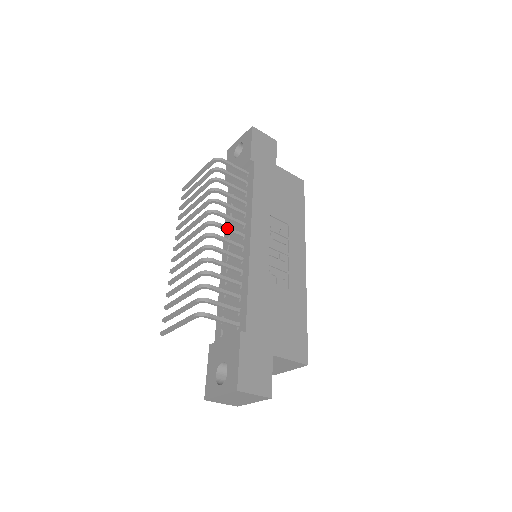
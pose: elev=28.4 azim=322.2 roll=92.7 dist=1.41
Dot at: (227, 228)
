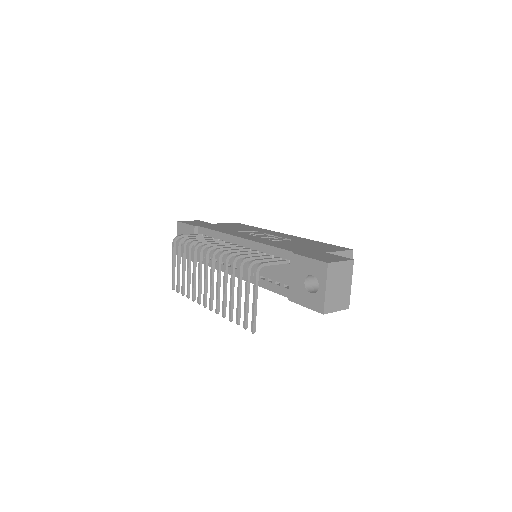
Dot at: (221, 246)
